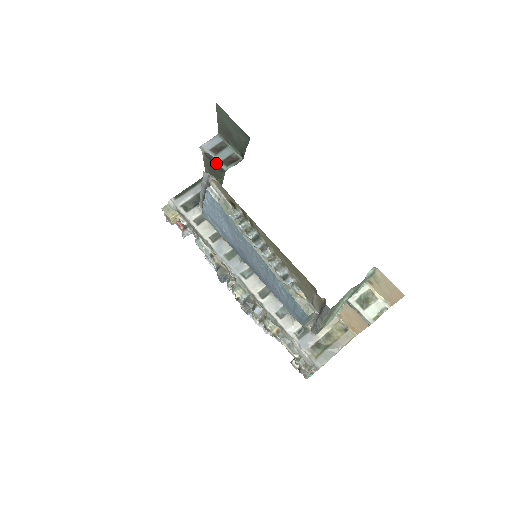
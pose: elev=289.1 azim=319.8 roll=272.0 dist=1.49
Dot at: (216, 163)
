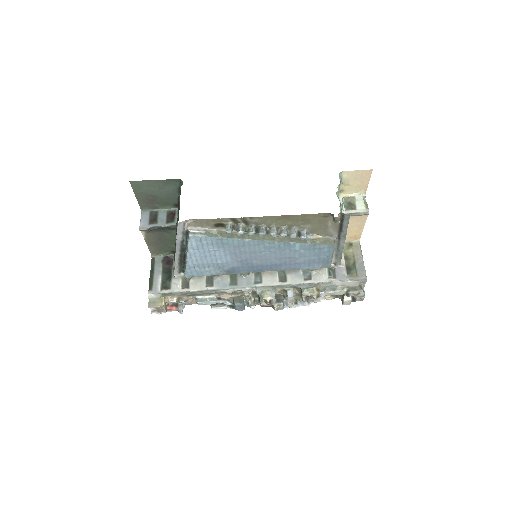
Dot at: (164, 227)
